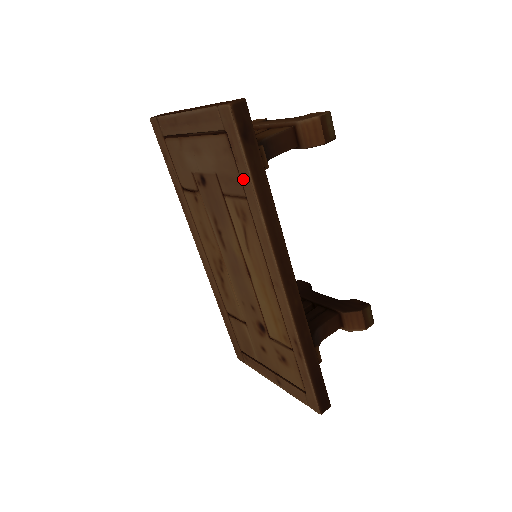
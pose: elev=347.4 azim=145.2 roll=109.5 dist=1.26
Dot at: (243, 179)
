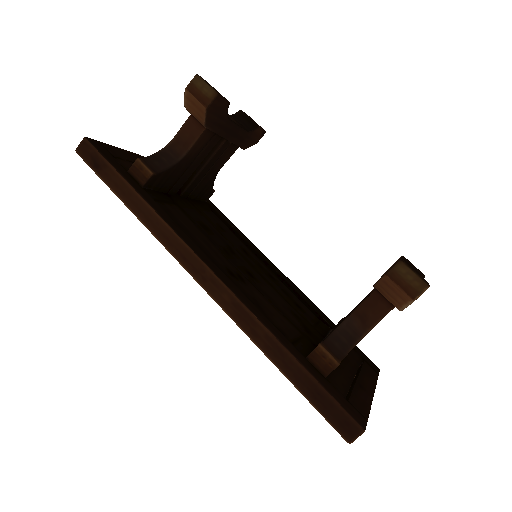
Dot at: occluded
